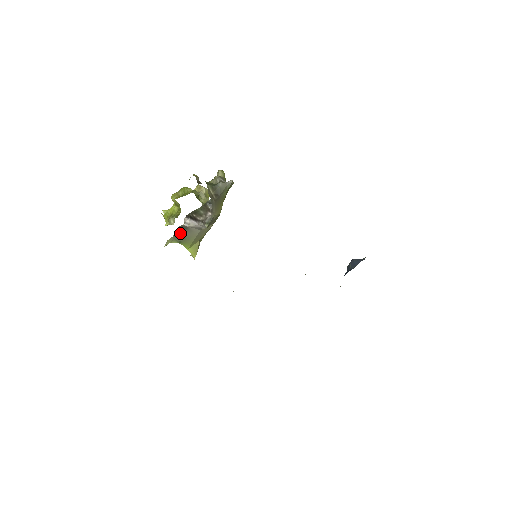
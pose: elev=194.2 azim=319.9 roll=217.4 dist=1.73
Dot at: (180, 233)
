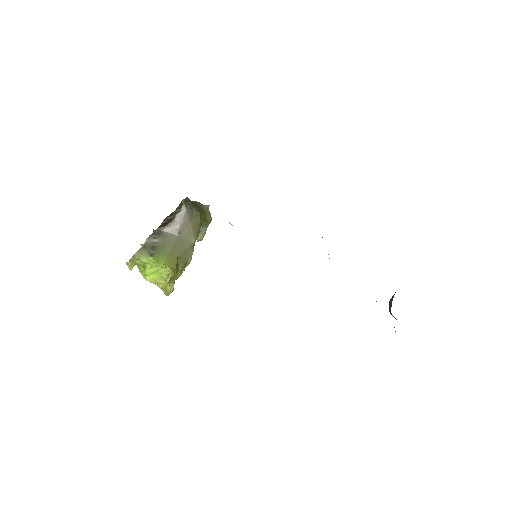
Dot at: (151, 242)
